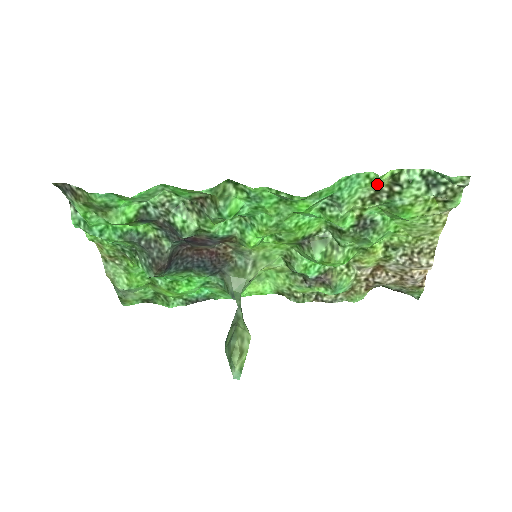
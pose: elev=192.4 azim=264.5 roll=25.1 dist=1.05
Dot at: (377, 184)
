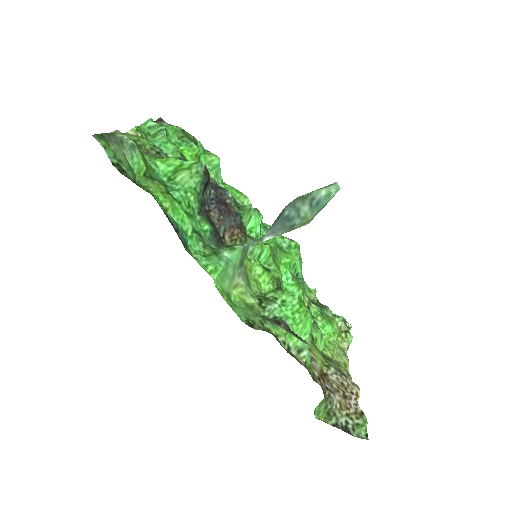
Dot at: (313, 296)
